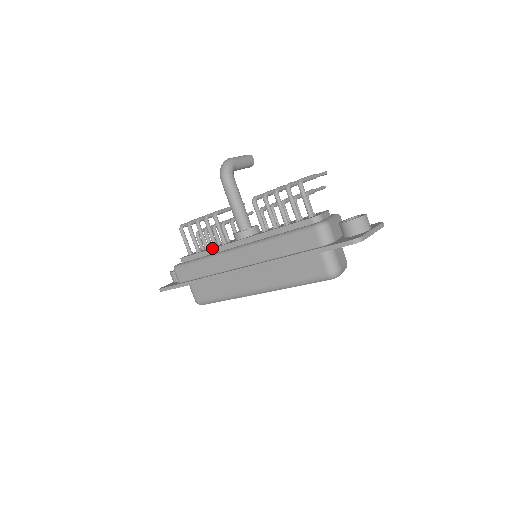
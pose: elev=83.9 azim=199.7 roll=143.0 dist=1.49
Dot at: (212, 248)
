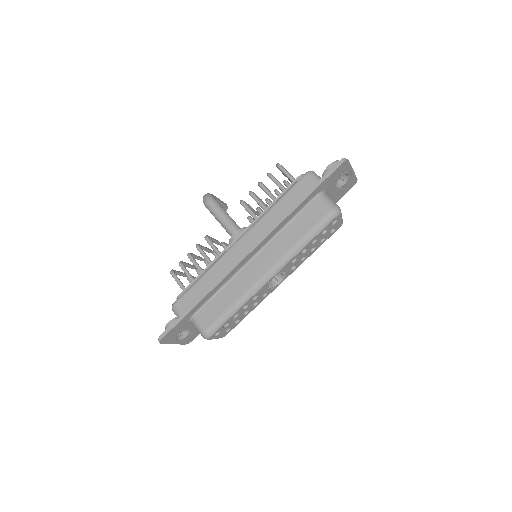
Dot at: (211, 262)
